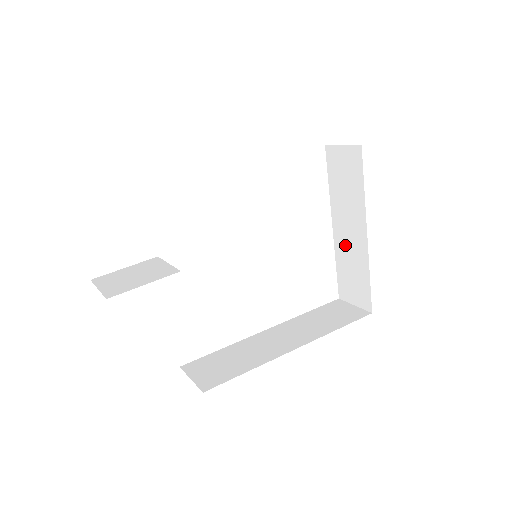
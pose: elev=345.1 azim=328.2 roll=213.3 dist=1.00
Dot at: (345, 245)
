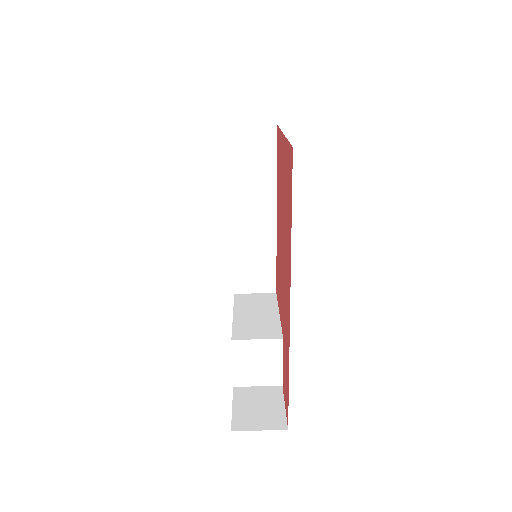
Dot at: occluded
